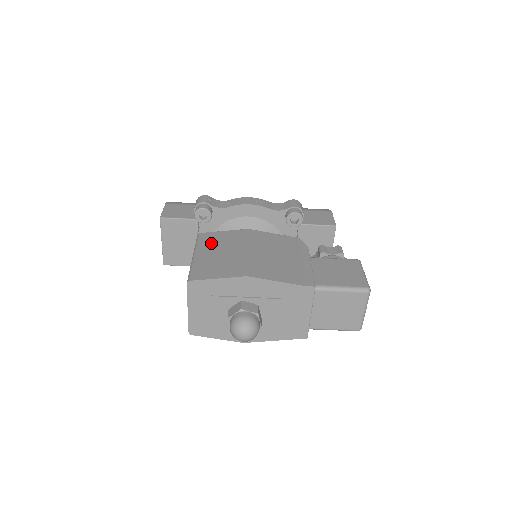
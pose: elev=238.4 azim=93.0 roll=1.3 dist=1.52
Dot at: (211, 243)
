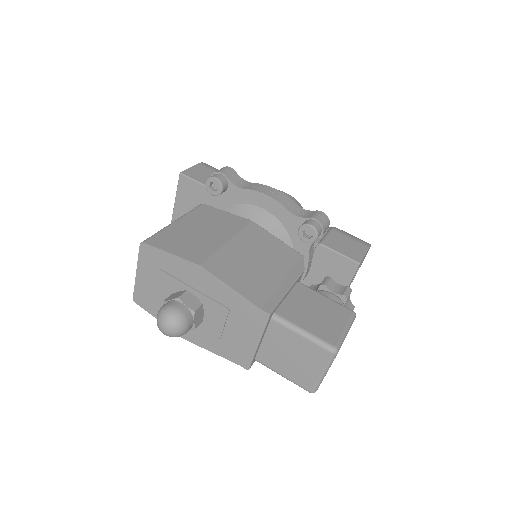
Dot at: (202, 217)
